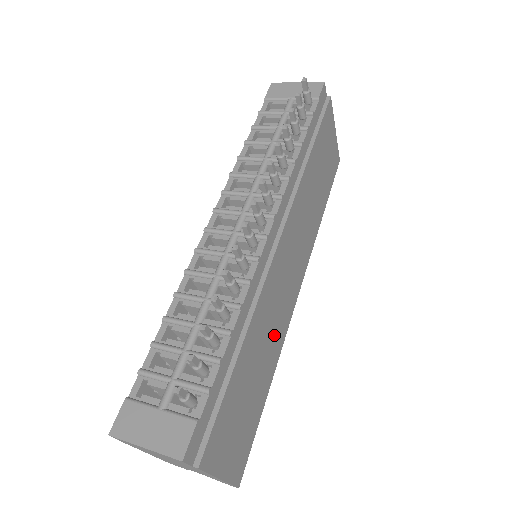
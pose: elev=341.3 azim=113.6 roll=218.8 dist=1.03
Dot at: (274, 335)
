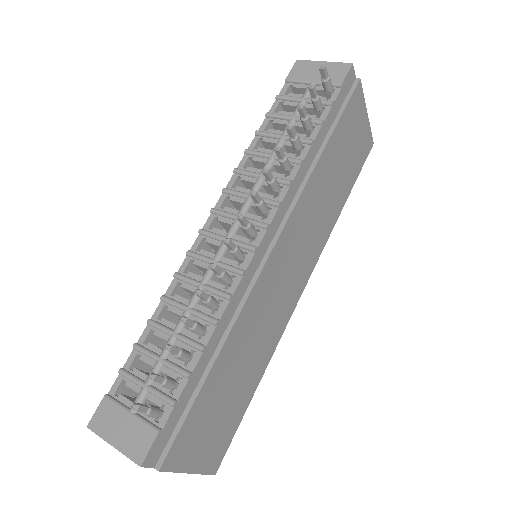
Dot at: (264, 338)
